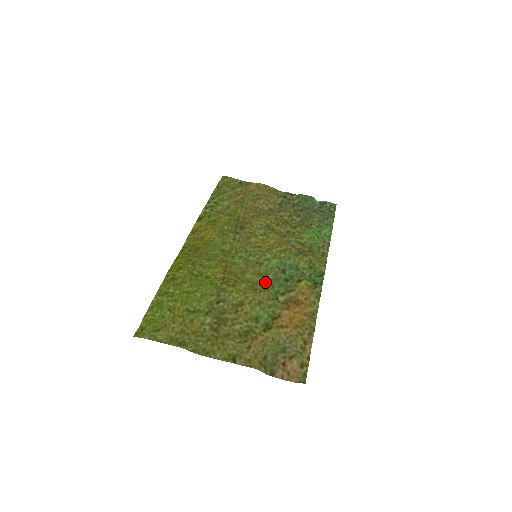
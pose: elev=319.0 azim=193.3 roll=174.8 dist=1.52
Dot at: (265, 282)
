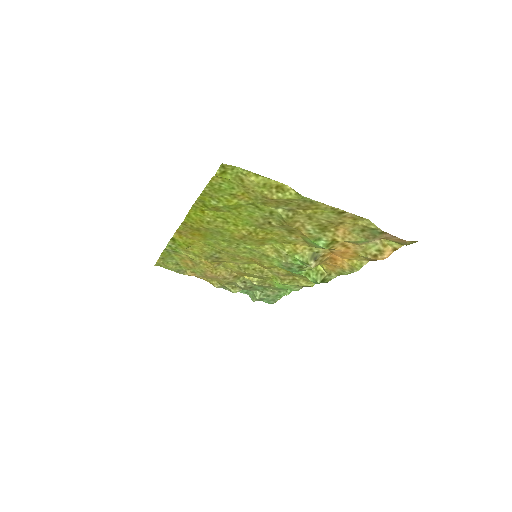
Dot at: (287, 254)
